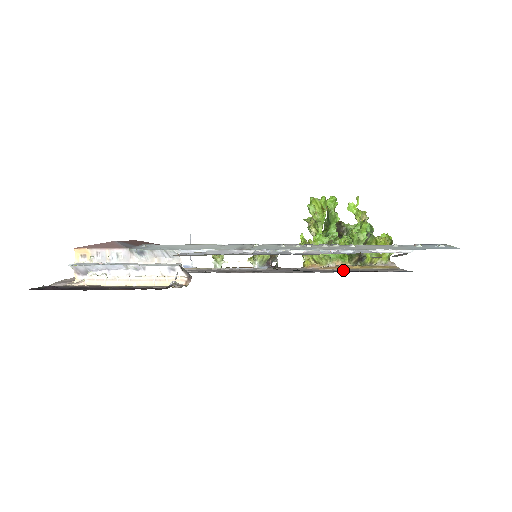
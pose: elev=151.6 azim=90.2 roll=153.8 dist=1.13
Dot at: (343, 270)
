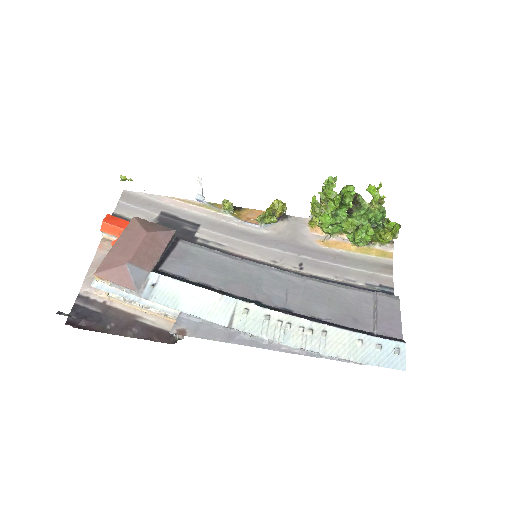
Dot at: (338, 260)
